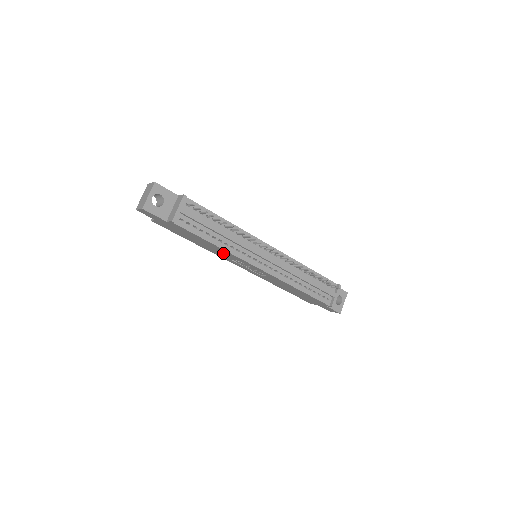
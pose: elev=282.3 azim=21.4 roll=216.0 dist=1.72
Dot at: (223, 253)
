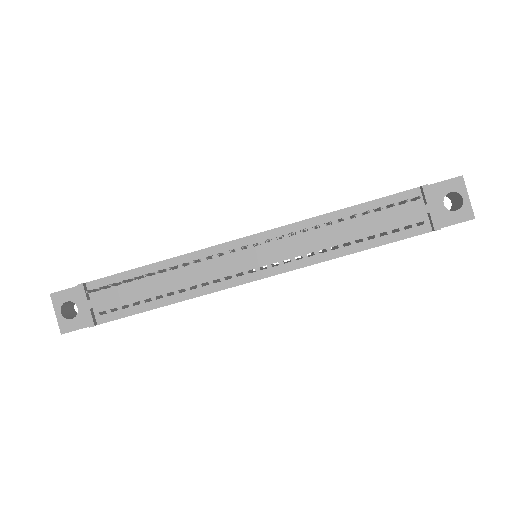
Dot at: occluded
